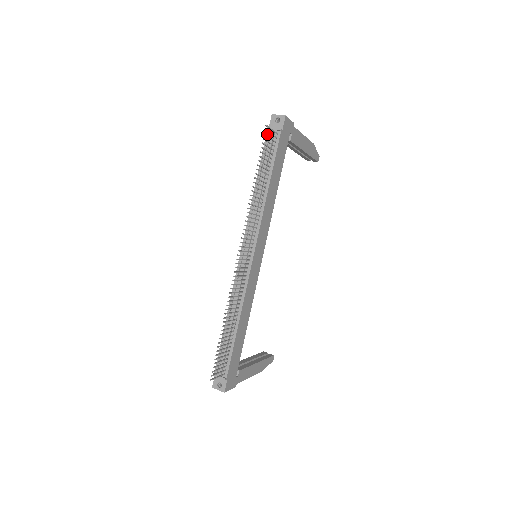
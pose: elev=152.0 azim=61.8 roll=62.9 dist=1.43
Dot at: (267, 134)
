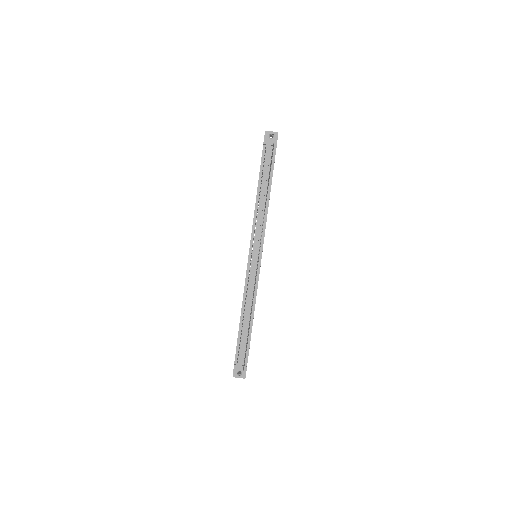
Dot at: (263, 149)
